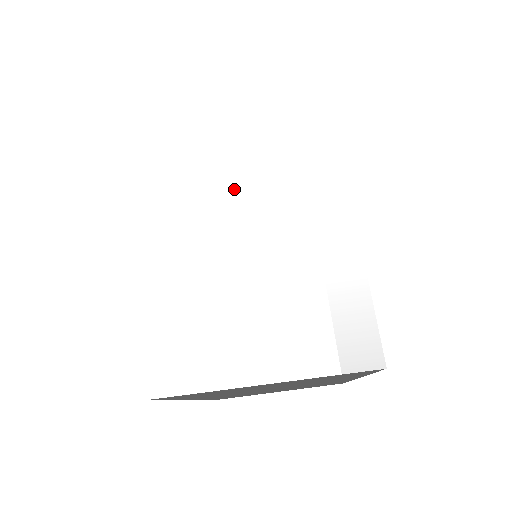
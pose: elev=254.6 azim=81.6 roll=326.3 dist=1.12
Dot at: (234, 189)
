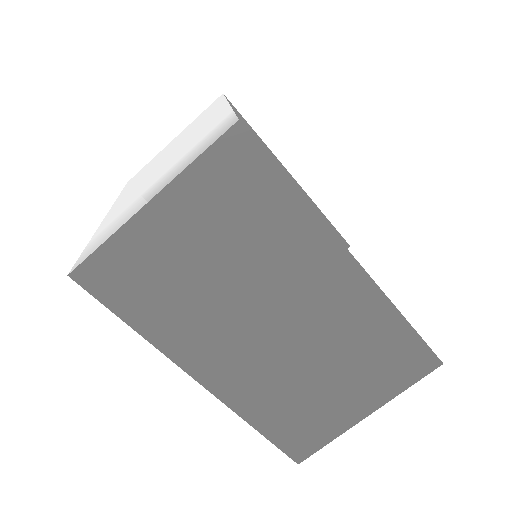
Dot at: (162, 162)
